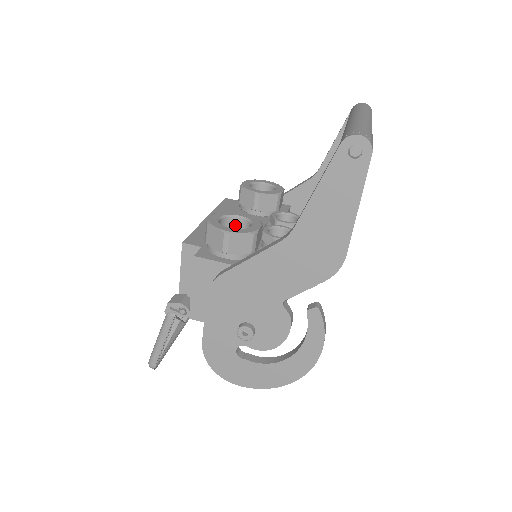
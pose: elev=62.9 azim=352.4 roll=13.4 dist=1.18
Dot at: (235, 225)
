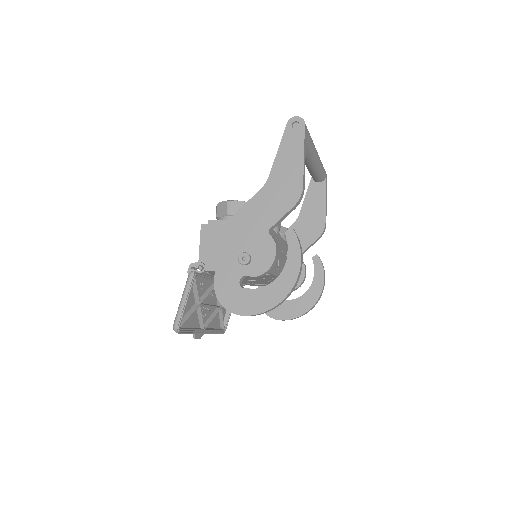
Dot at: occluded
